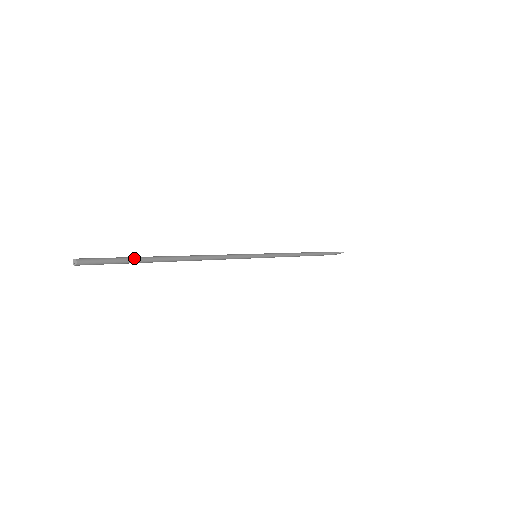
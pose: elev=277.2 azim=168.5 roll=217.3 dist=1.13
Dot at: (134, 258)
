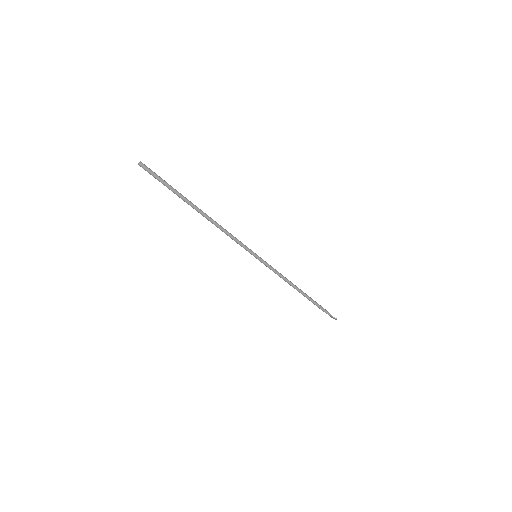
Dot at: (172, 187)
